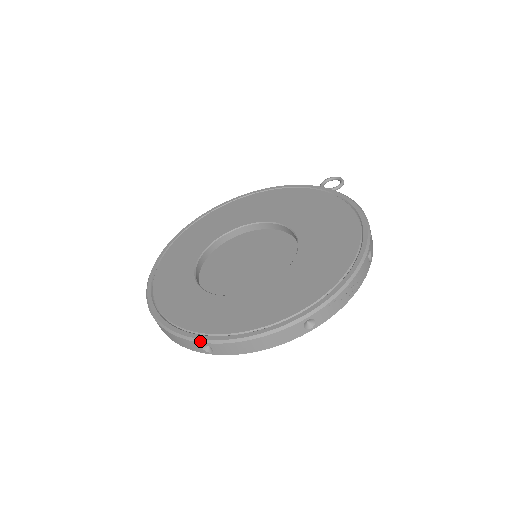
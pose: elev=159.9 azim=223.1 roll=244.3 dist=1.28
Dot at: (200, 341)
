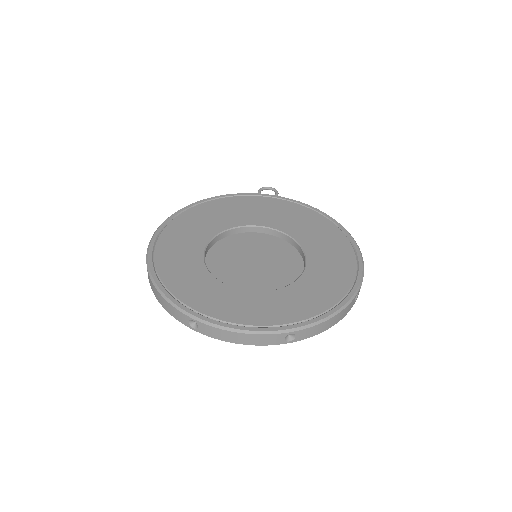
Dot at: (287, 331)
